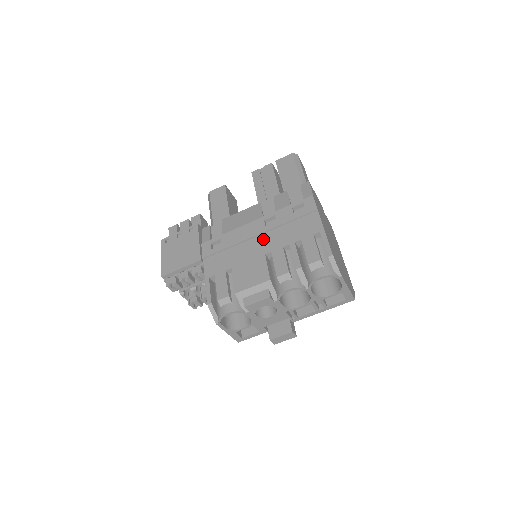
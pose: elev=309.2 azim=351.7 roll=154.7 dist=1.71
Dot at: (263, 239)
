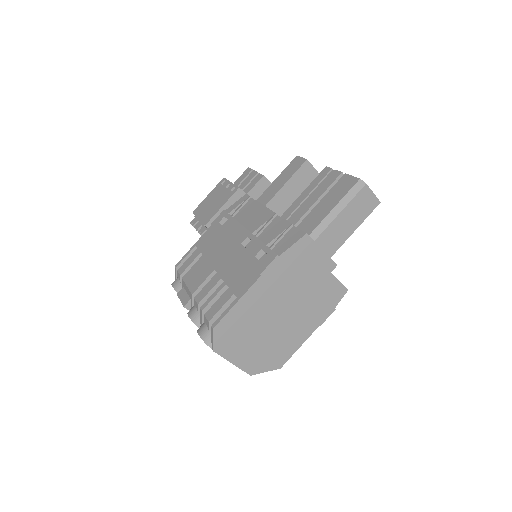
Dot at: (229, 254)
